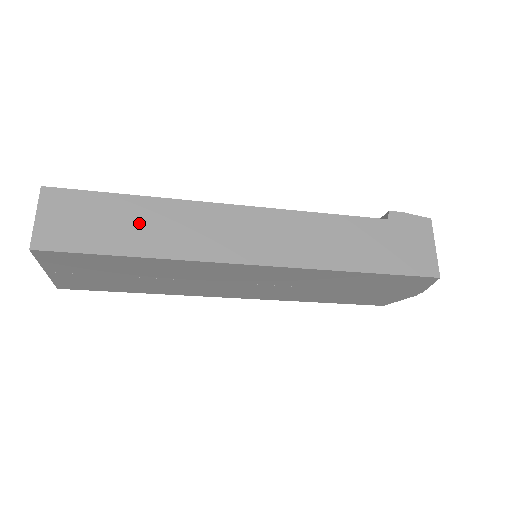
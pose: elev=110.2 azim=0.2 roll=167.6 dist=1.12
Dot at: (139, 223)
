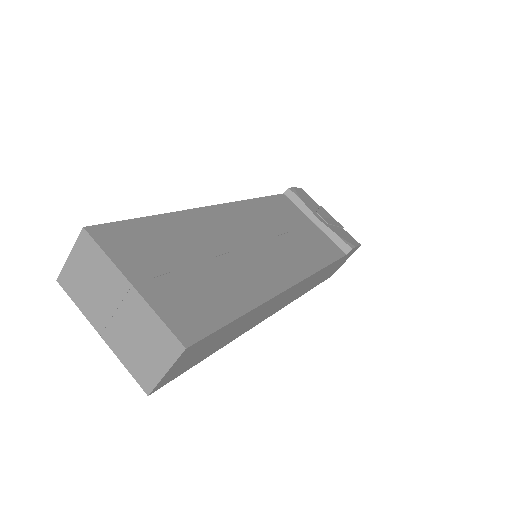
Dot at: (234, 331)
